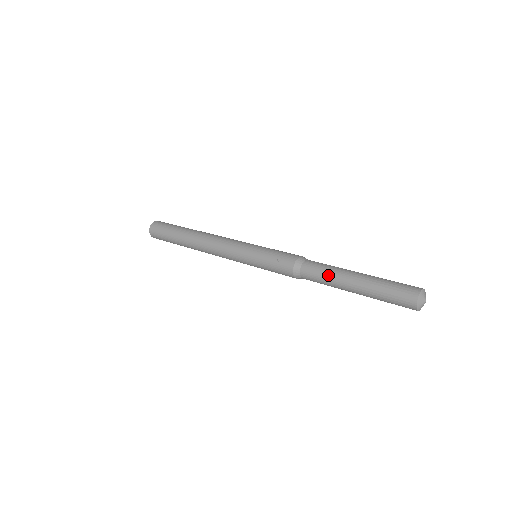
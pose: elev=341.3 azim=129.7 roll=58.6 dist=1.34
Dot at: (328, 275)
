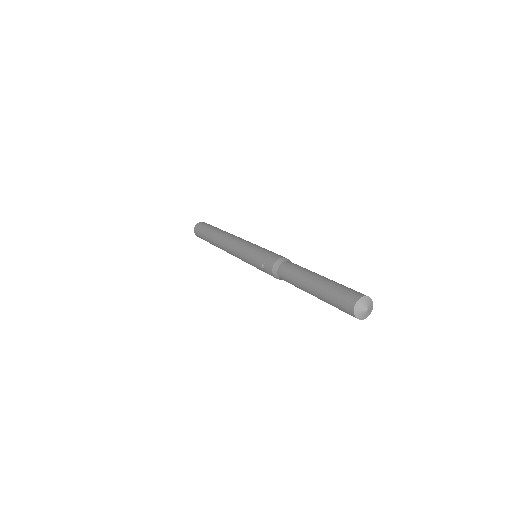
Dot at: (294, 282)
